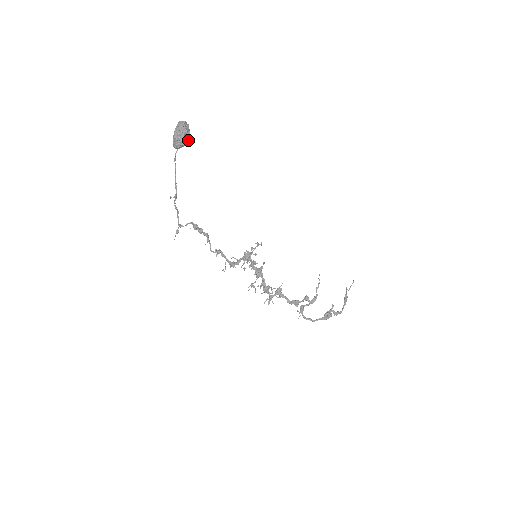
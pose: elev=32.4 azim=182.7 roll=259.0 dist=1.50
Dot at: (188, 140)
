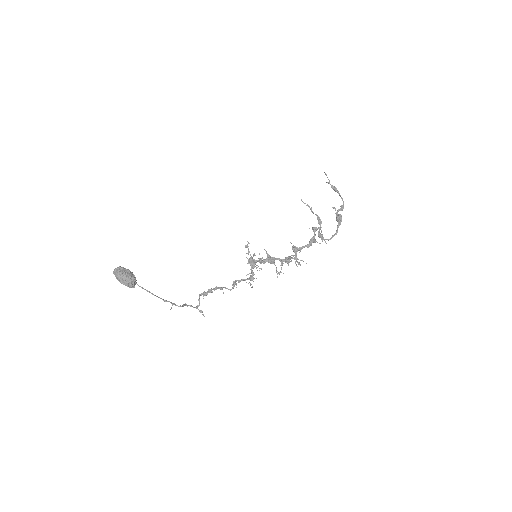
Dot at: (133, 275)
